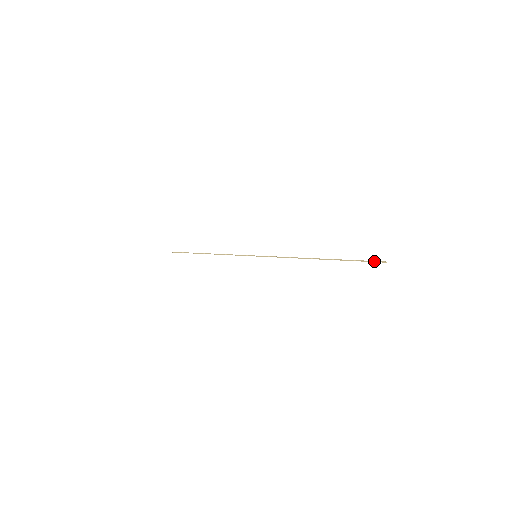
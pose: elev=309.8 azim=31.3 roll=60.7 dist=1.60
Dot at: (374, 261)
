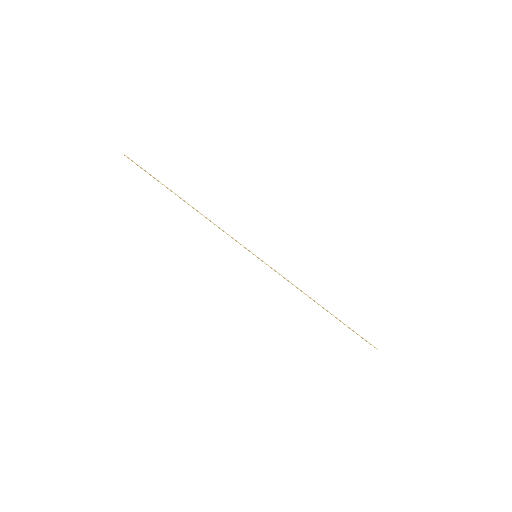
Dot at: (369, 343)
